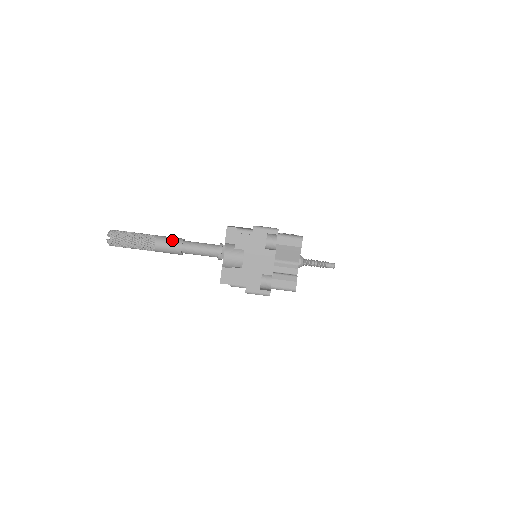
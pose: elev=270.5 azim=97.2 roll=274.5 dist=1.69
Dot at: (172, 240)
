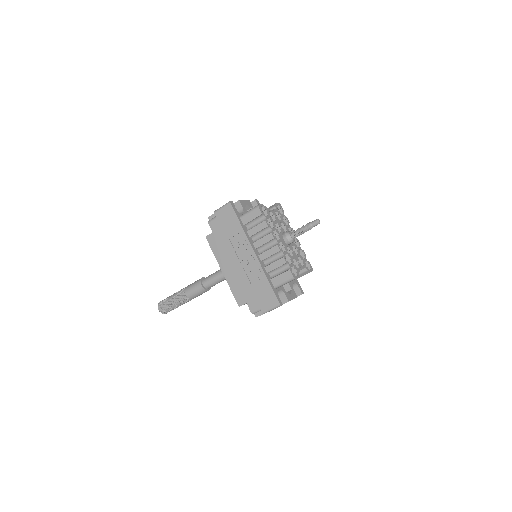
Dot at: (199, 294)
